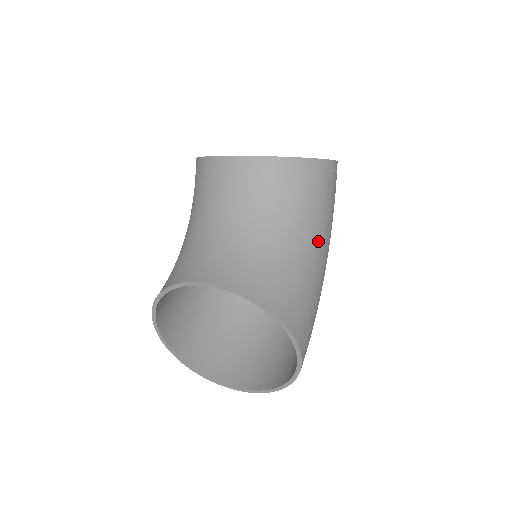
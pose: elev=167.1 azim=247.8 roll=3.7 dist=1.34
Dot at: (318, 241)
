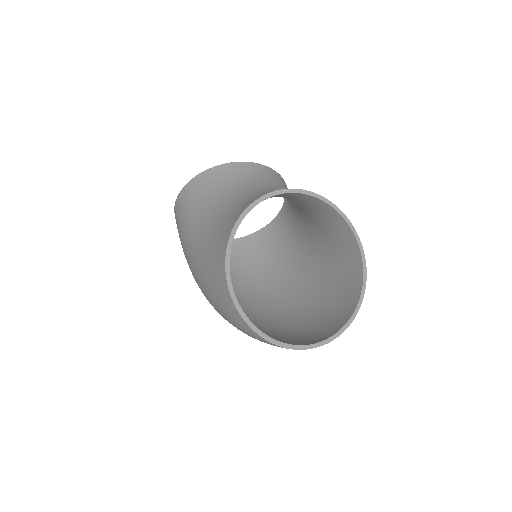
Dot at: occluded
